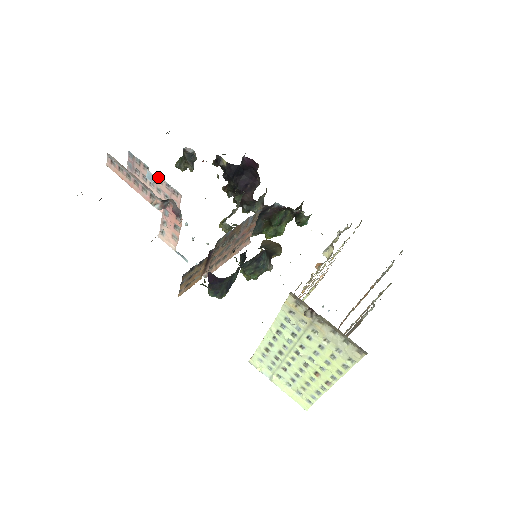
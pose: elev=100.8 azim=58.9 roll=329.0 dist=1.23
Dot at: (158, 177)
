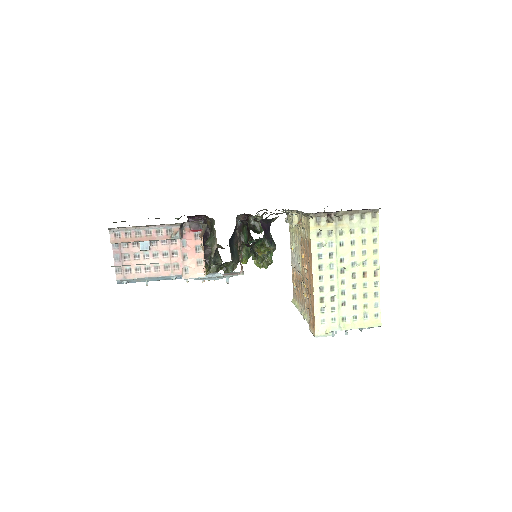
Dot at: (151, 242)
